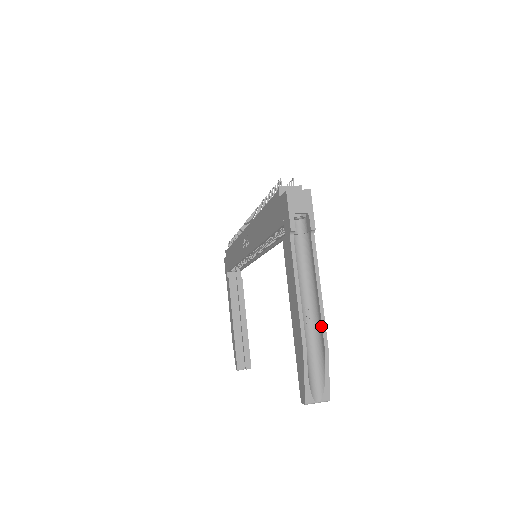
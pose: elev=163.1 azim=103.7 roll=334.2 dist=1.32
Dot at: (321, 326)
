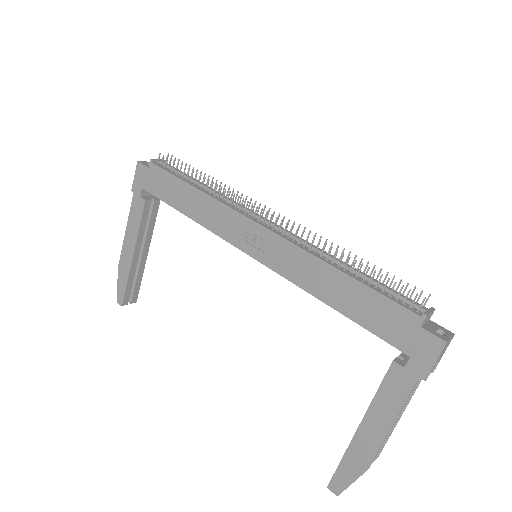
Dot at: (384, 443)
